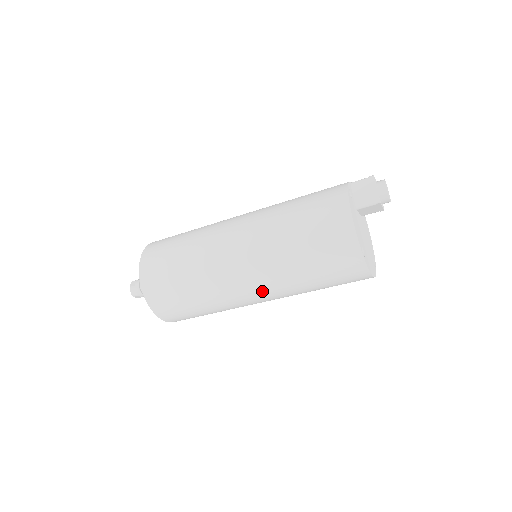
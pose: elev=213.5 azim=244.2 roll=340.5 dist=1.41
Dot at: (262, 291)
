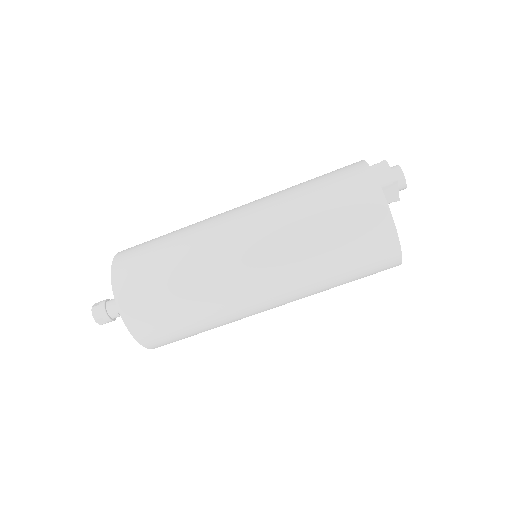
Dot at: (268, 276)
